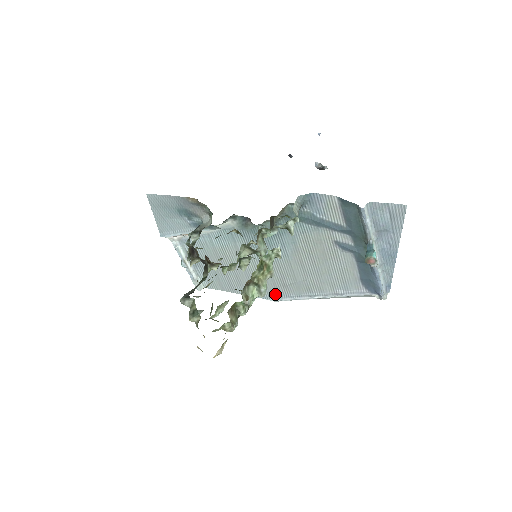
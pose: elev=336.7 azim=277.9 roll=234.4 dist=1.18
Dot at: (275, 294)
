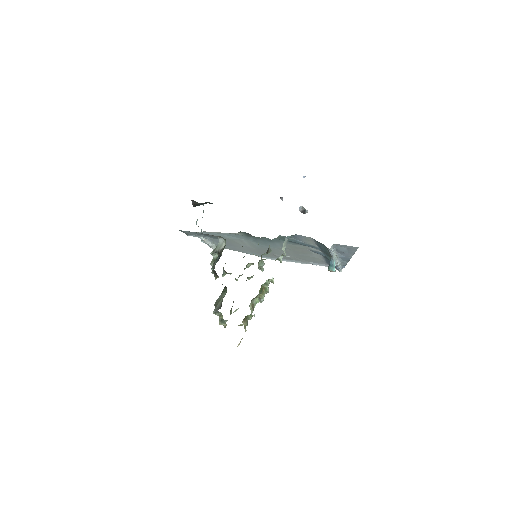
Dot at: (268, 256)
